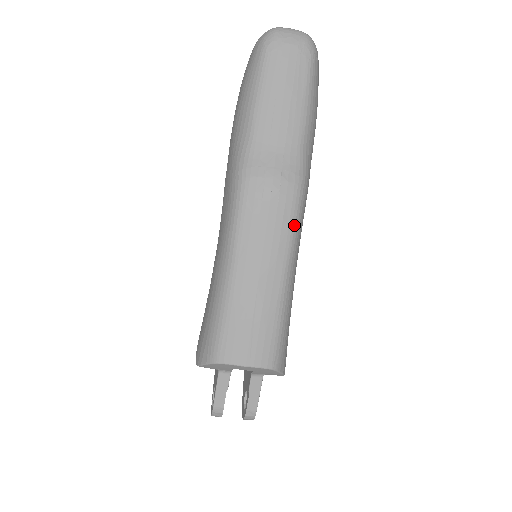
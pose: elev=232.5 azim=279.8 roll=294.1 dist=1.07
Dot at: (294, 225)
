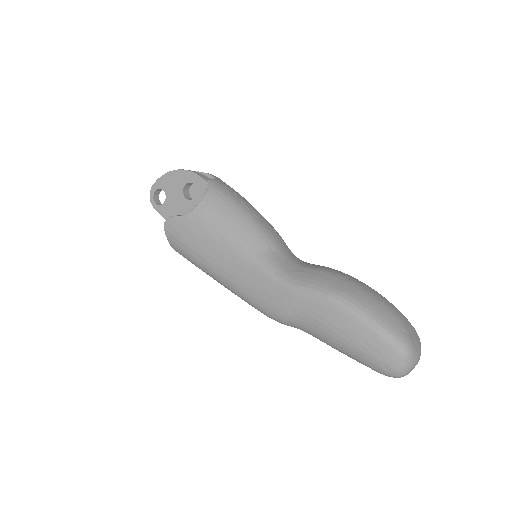
Dot at: occluded
